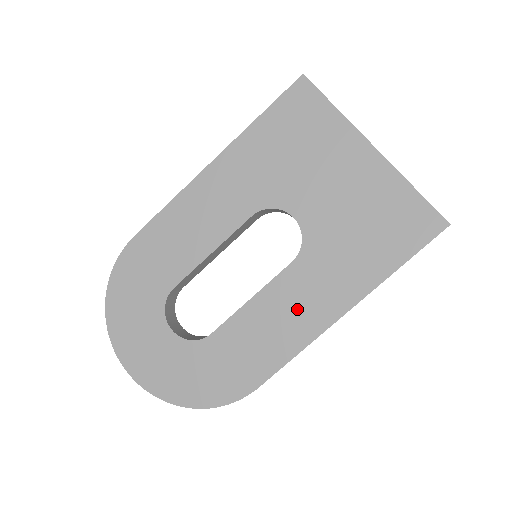
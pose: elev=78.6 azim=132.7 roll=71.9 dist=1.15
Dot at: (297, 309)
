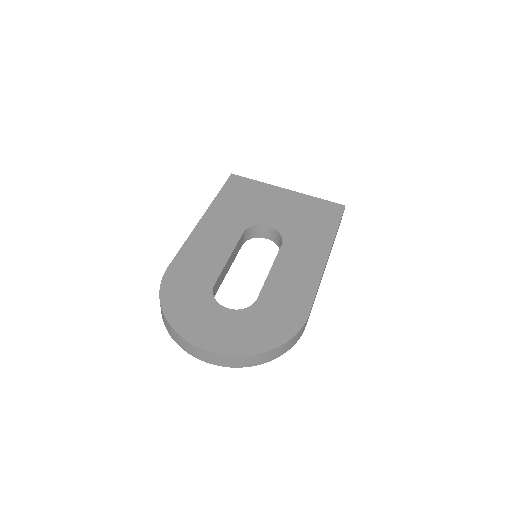
Dot at: (301, 264)
